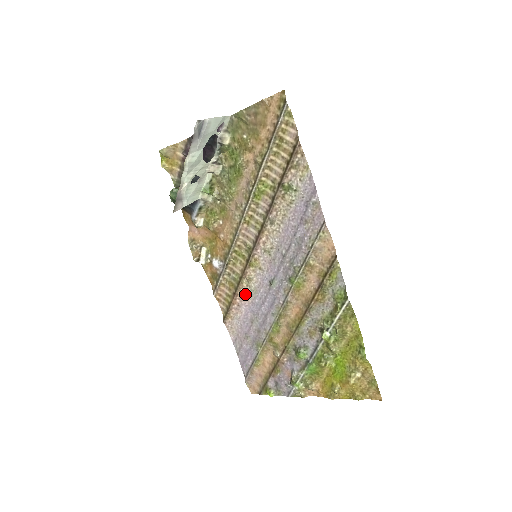
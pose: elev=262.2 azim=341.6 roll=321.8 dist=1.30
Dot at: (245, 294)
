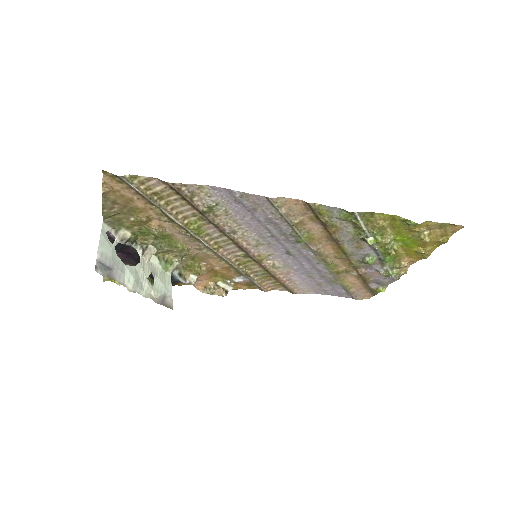
Dot at: (283, 273)
